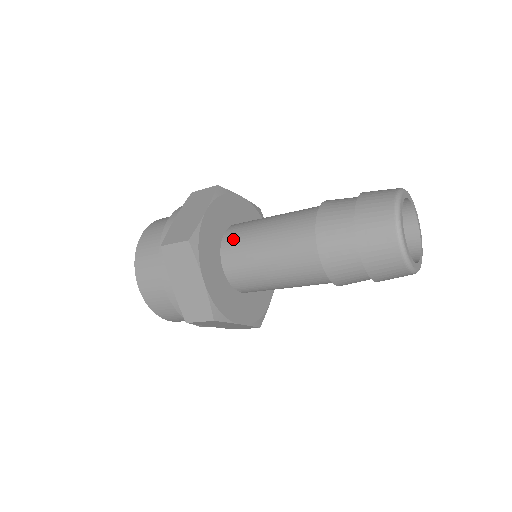
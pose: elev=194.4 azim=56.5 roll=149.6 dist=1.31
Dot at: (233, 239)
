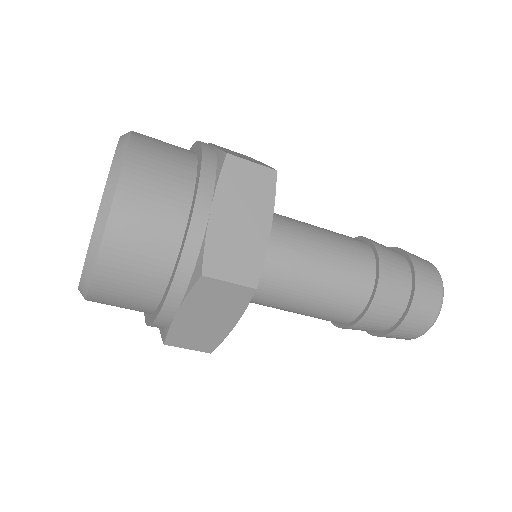
Dot at: occluded
